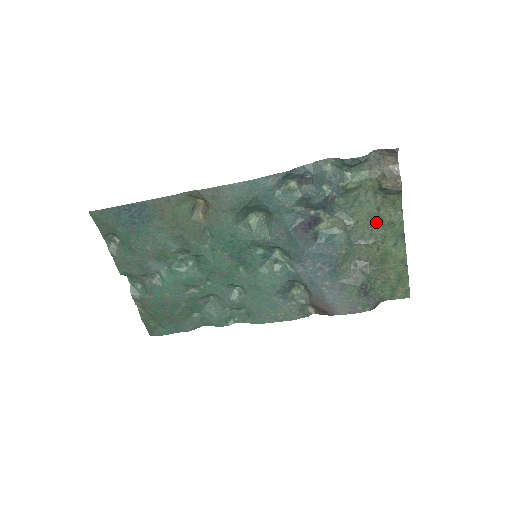
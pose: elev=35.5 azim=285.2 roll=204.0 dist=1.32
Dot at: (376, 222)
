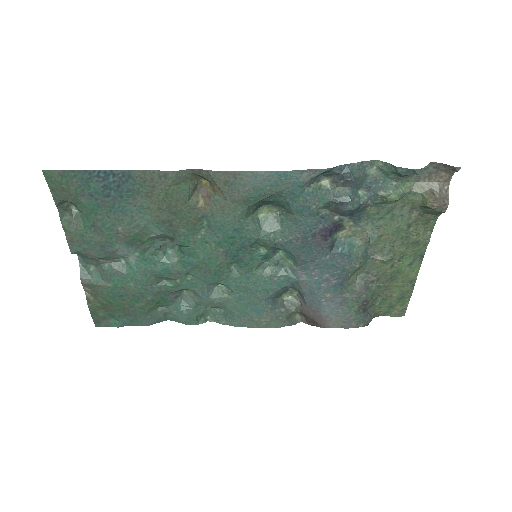
Dot at: (401, 239)
